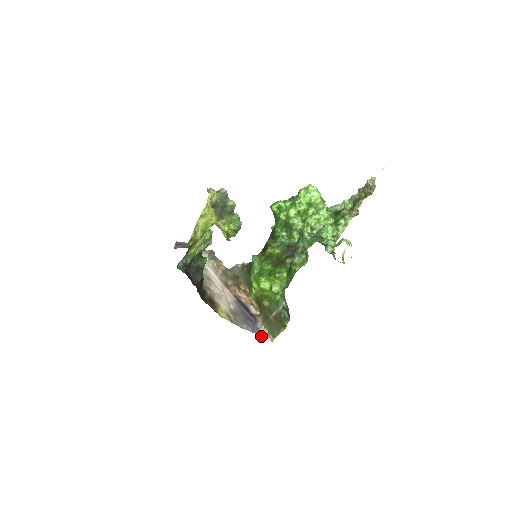
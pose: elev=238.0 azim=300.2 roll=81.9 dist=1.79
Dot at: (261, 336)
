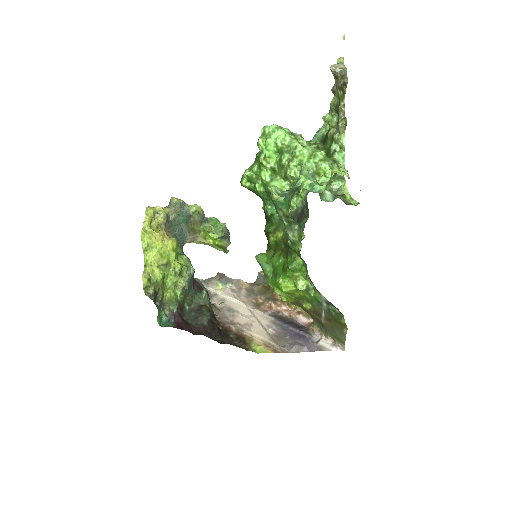
Dot at: occluded
